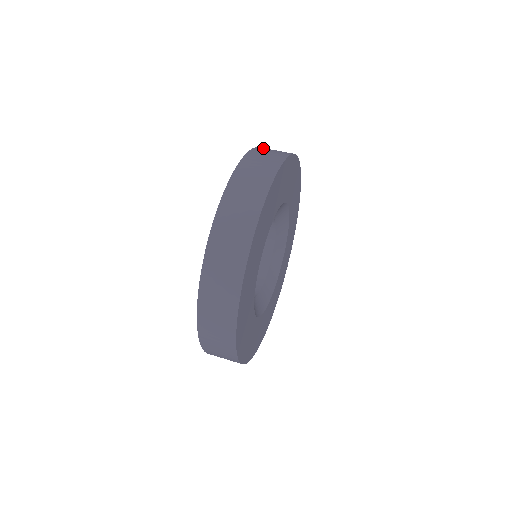
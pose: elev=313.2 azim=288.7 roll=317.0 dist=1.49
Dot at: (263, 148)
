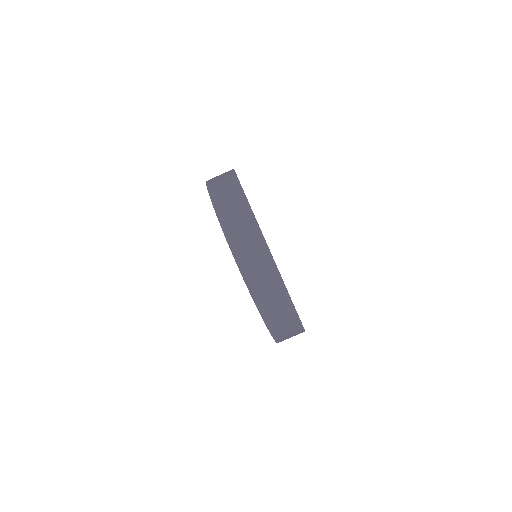
Dot at: (230, 232)
